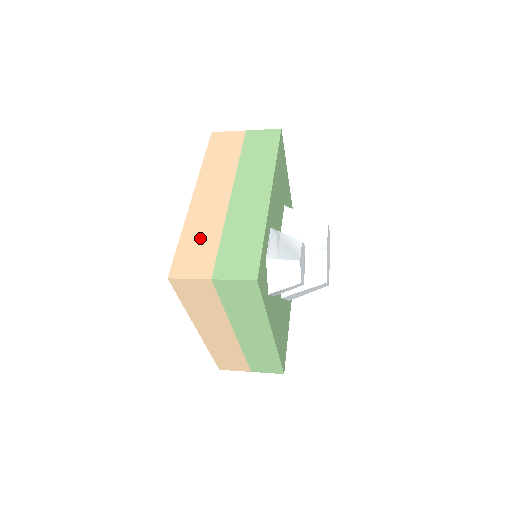
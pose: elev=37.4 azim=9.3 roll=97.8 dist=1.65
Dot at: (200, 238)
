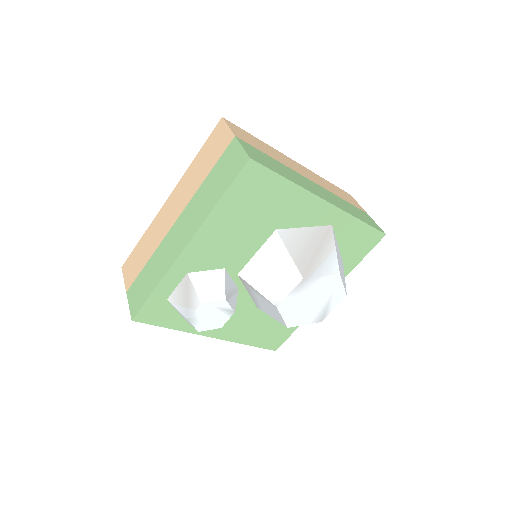
Dot at: (144, 249)
